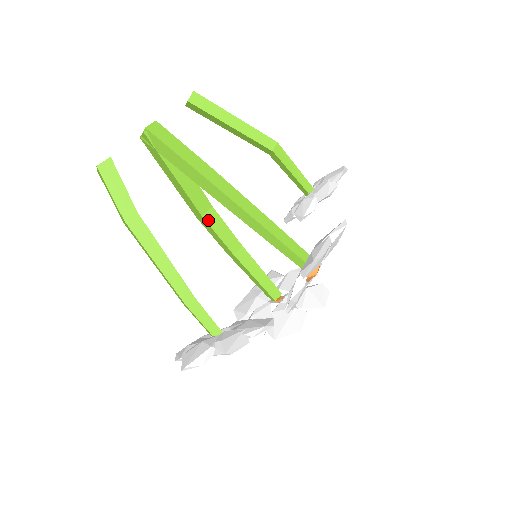
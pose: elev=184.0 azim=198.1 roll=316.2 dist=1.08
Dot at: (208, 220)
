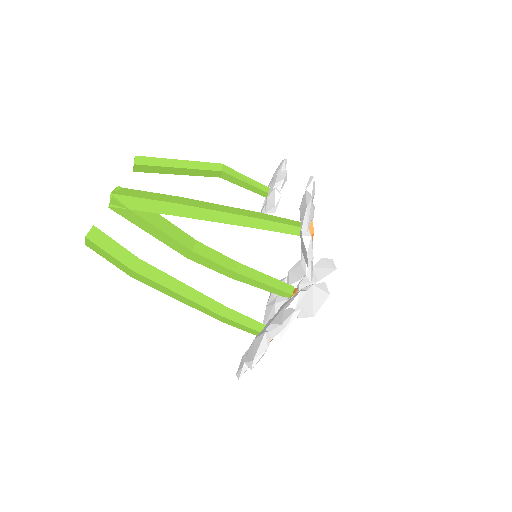
Dot at: (199, 253)
